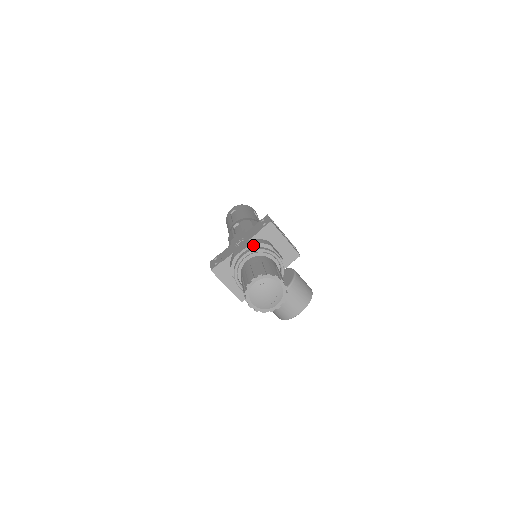
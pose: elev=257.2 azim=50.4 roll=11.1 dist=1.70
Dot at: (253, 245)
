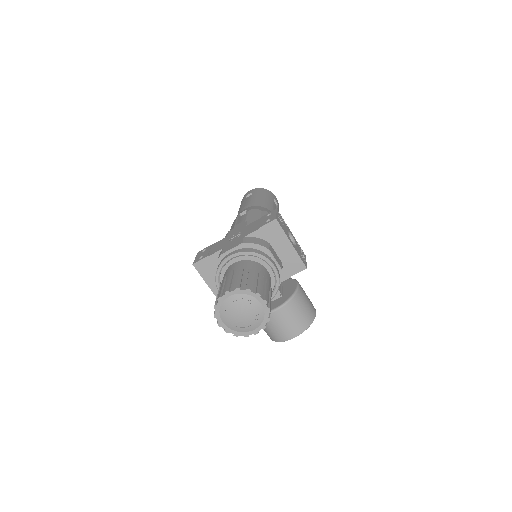
Dot at: (247, 244)
